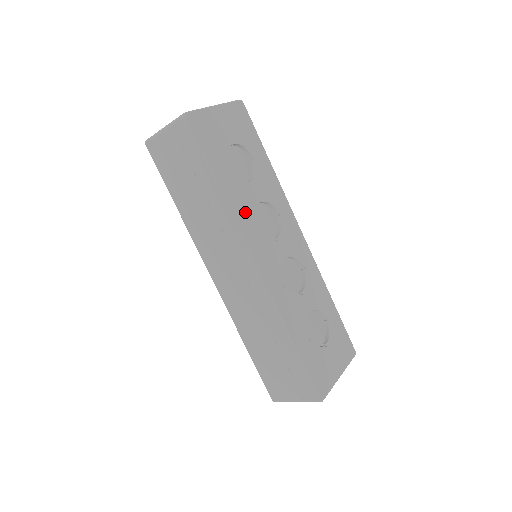
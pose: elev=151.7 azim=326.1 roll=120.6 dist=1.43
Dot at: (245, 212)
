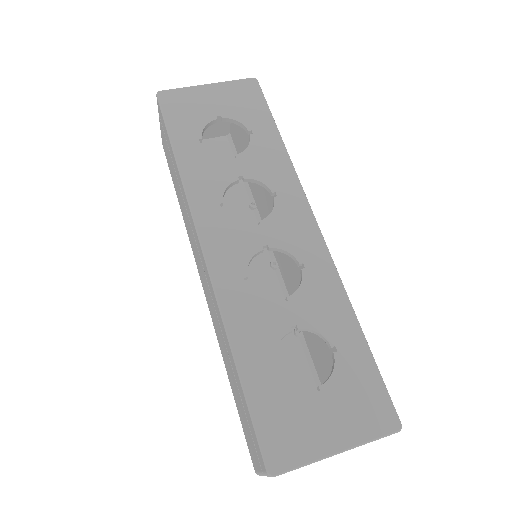
Dot at: (209, 187)
